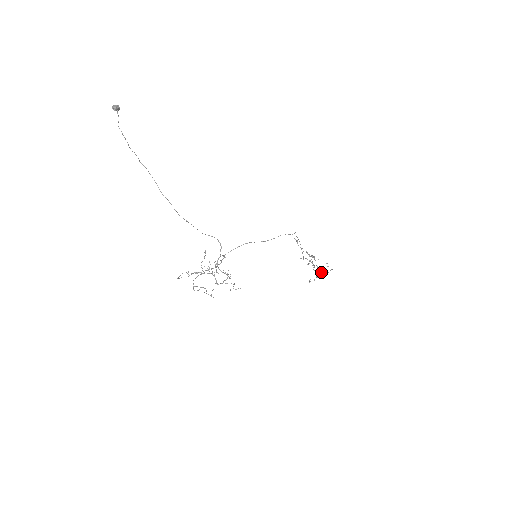
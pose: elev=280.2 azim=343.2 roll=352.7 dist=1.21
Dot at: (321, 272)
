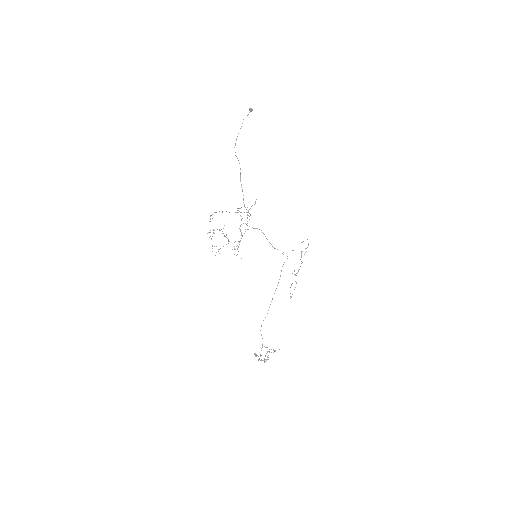
Dot at: occluded
